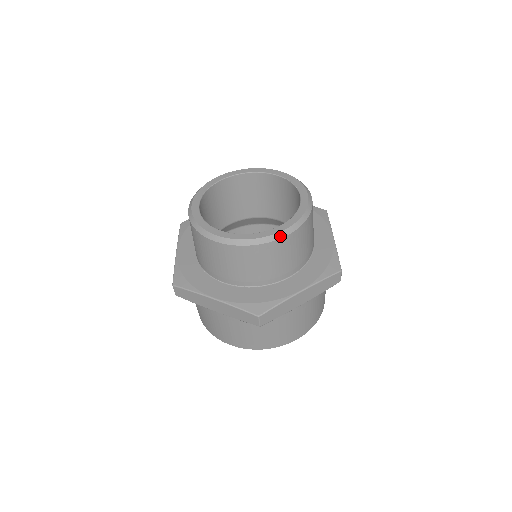
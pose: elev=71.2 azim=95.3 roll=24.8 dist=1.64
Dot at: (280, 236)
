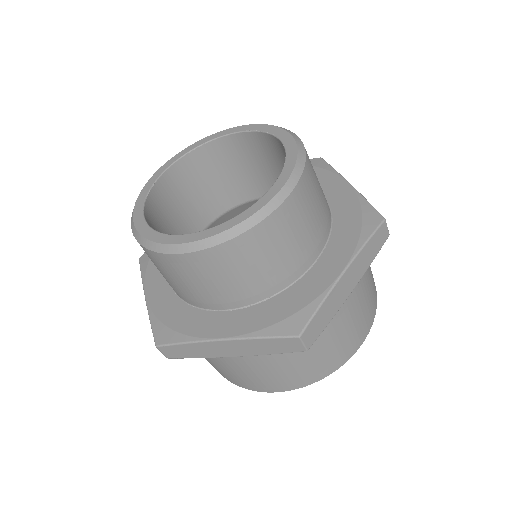
Dot at: (278, 202)
